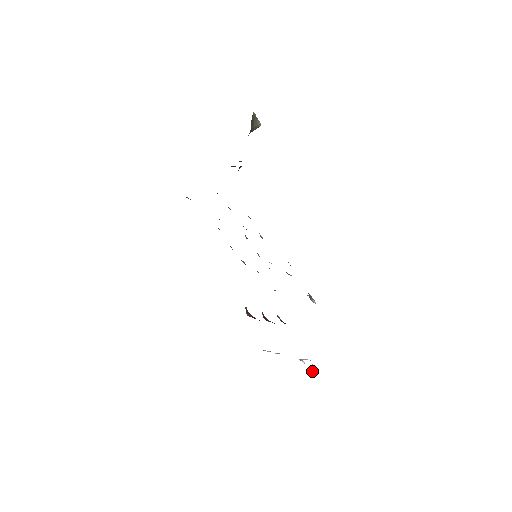
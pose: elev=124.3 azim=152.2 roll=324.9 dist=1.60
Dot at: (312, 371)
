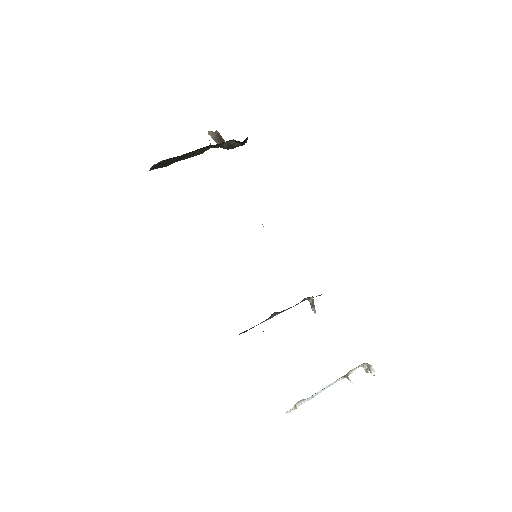
Dot at: (372, 370)
